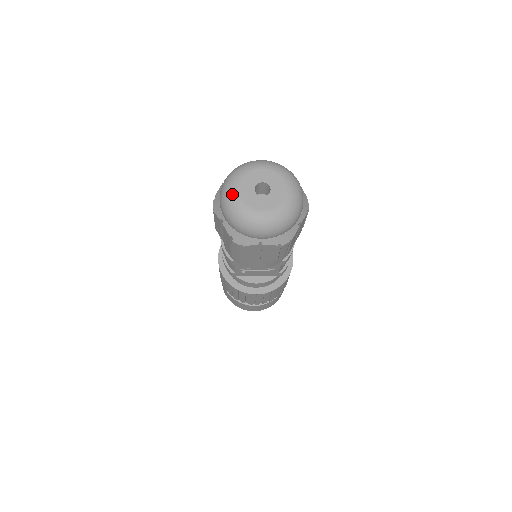
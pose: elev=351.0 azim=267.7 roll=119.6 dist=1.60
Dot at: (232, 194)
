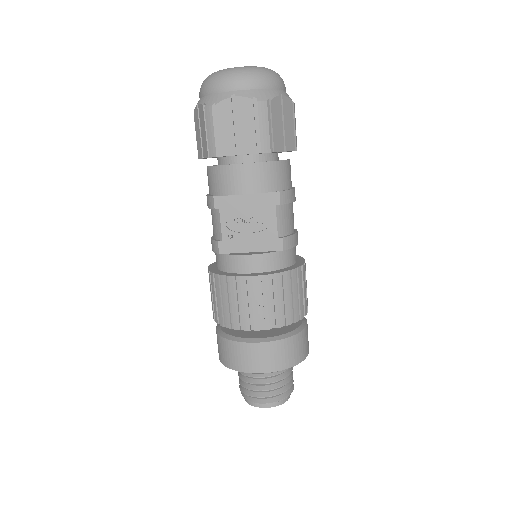
Dot at: occluded
